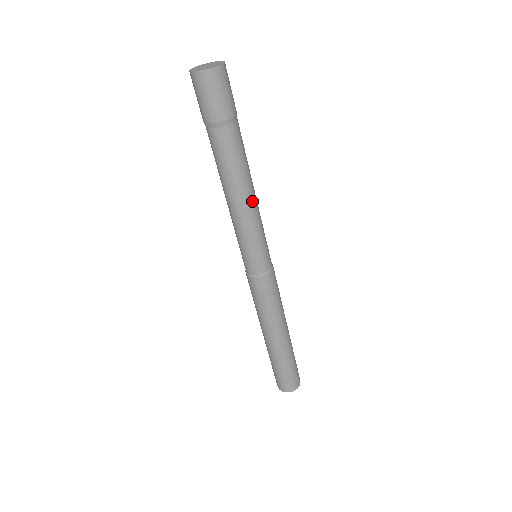
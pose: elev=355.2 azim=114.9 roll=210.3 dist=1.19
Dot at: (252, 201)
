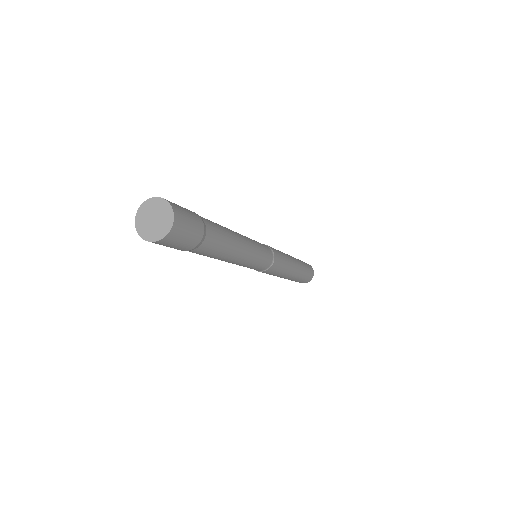
Dot at: (240, 256)
